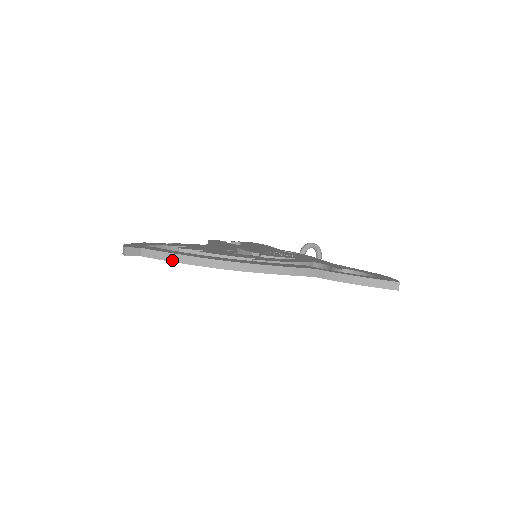
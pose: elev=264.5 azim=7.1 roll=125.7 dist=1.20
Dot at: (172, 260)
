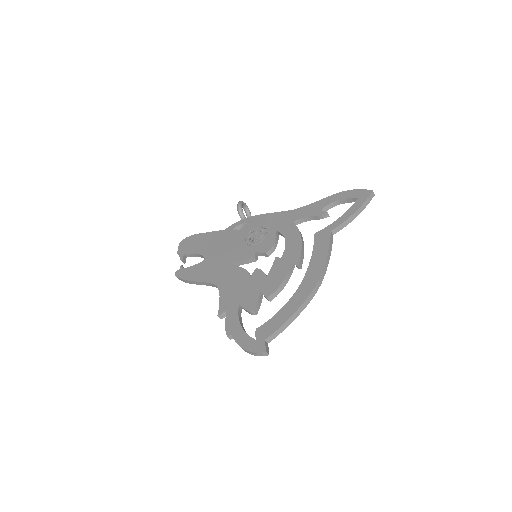
Dot at: occluded
